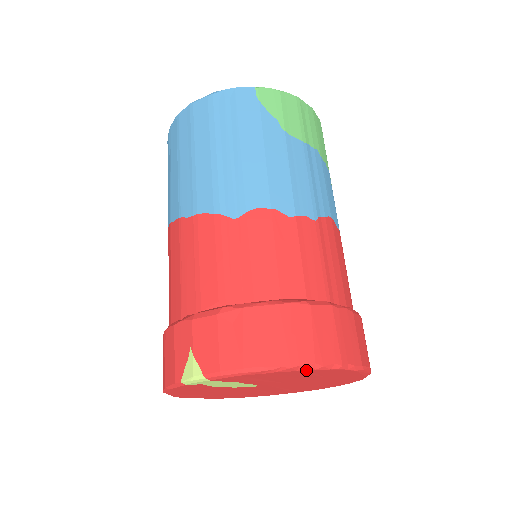
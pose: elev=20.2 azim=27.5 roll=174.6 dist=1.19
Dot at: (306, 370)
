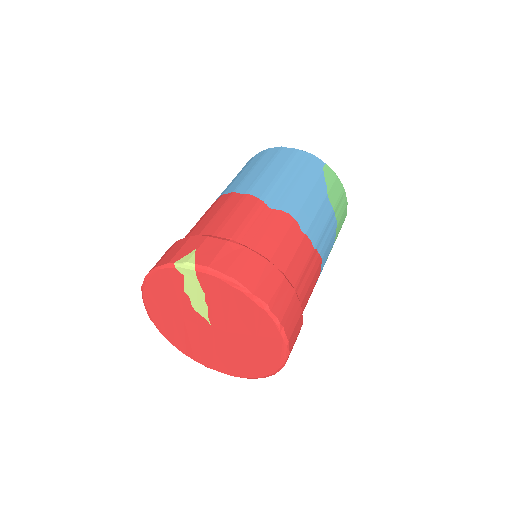
Dot at: (259, 306)
